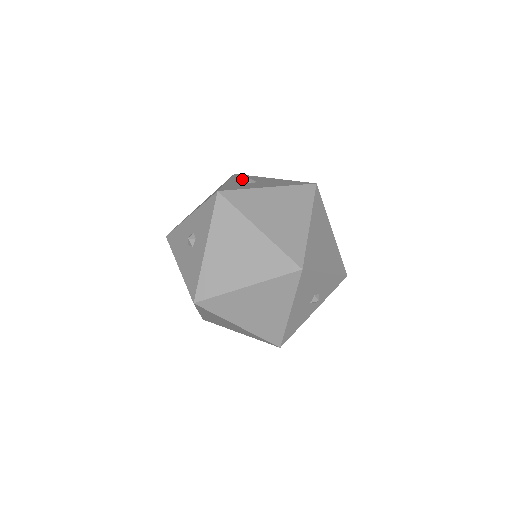
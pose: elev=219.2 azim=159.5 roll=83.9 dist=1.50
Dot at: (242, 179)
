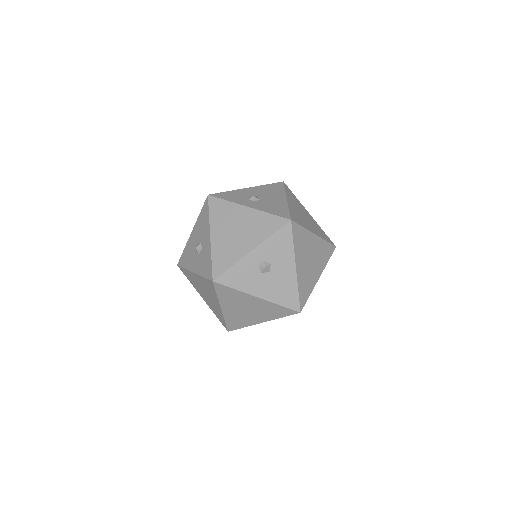
Dot at: (270, 252)
